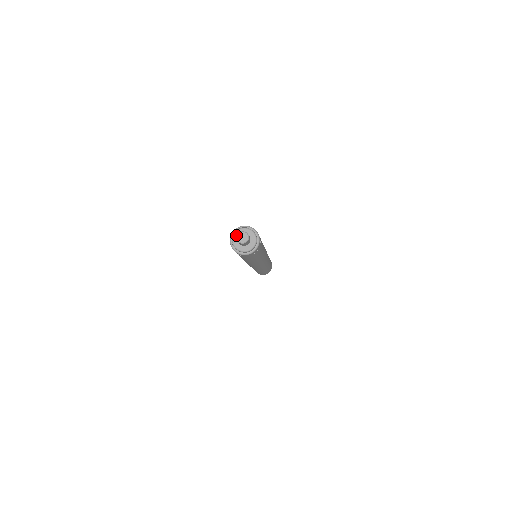
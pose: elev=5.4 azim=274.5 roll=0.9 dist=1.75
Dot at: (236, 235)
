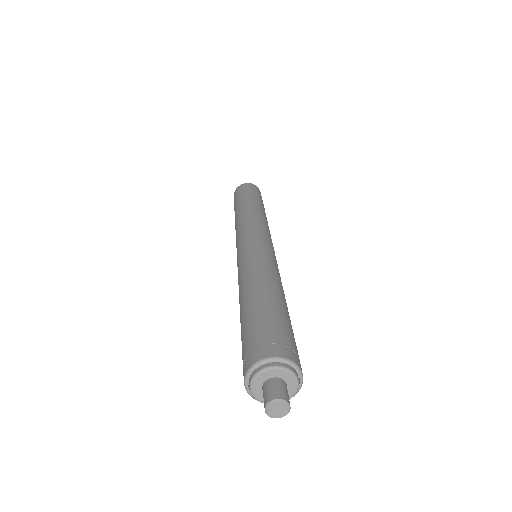
Dot at: (258, 380)
